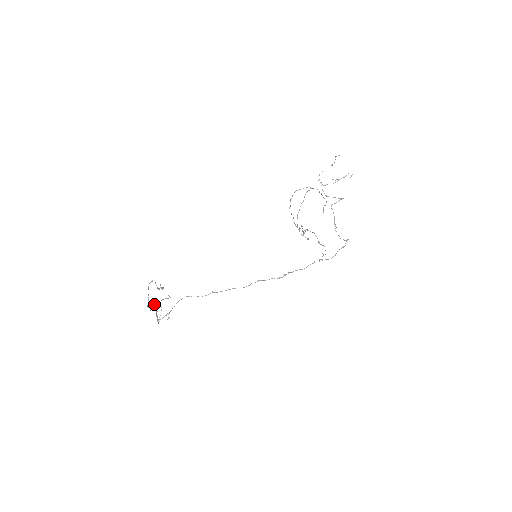
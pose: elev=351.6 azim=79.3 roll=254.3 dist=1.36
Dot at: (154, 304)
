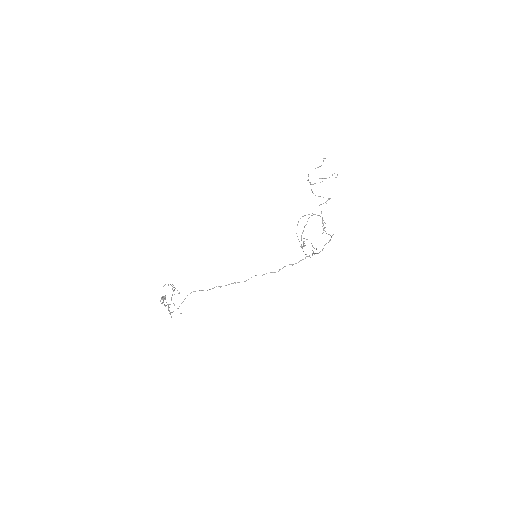
Dot at: (165, 299)
